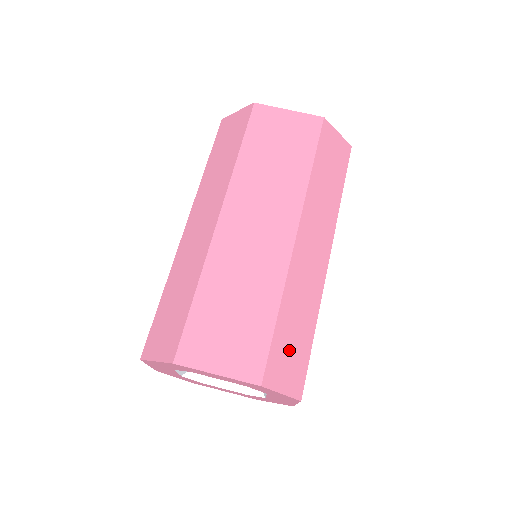
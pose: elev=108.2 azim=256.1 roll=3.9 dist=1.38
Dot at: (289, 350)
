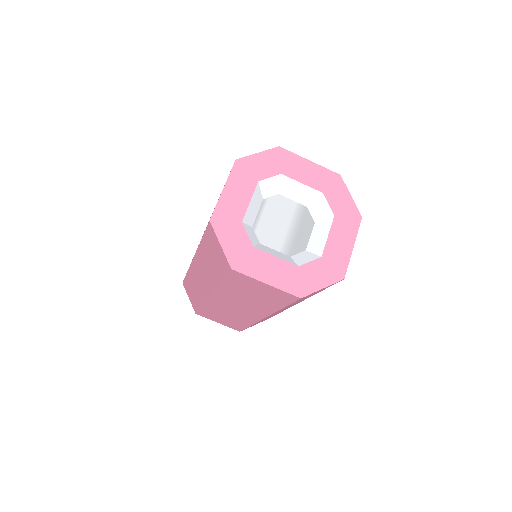
Dot at: occluded
